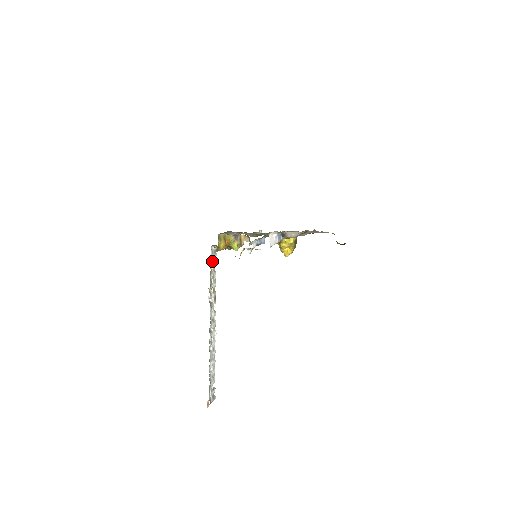
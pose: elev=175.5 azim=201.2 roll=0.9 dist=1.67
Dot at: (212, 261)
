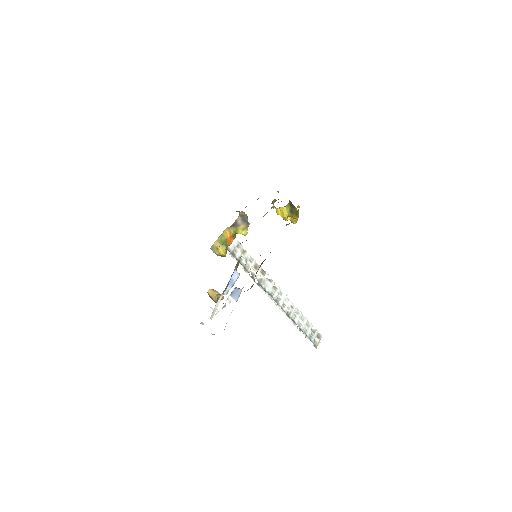
Dot at: (234, 249)
